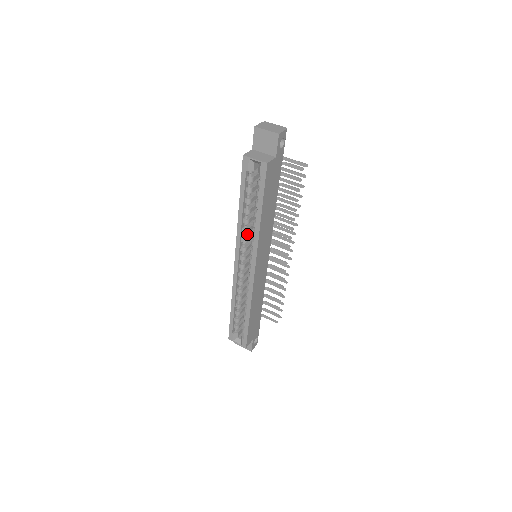
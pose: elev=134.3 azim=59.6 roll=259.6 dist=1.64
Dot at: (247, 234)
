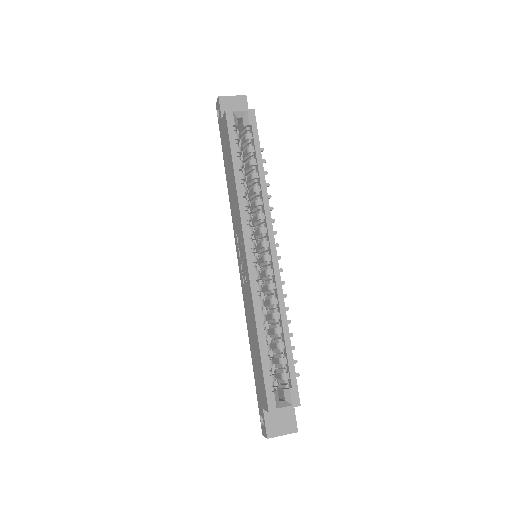
Dot at: (247, 212)
